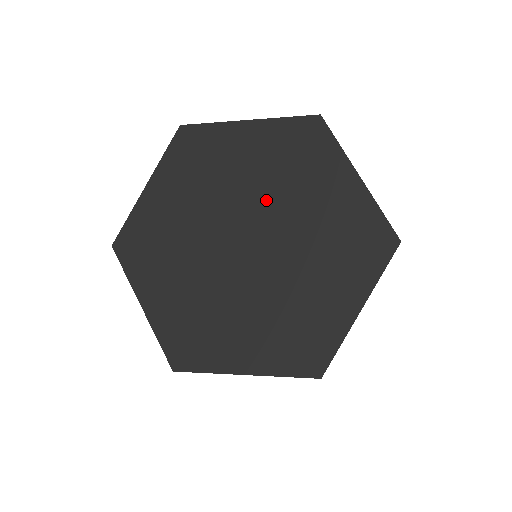
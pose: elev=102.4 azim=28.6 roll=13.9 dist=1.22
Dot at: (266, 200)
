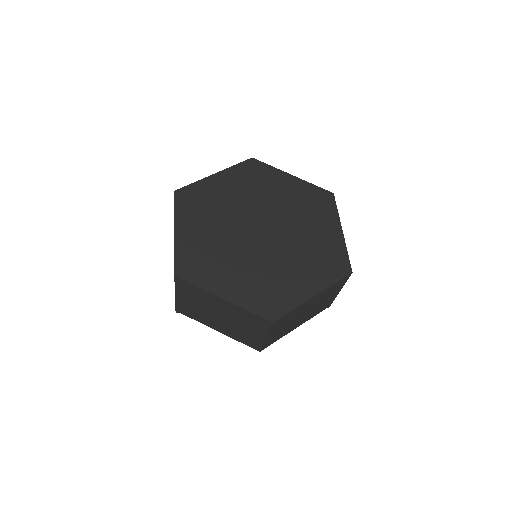
Dot at: (255, 205)
